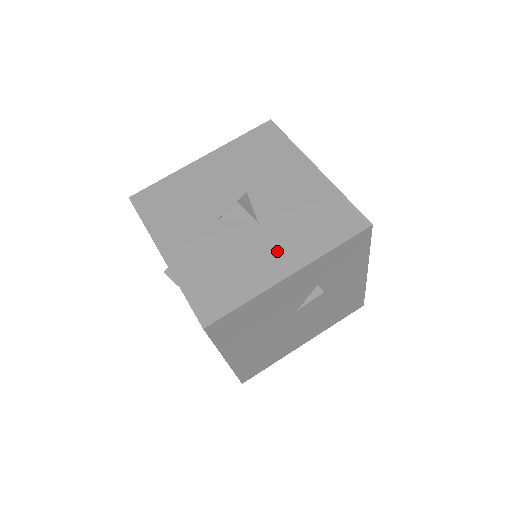
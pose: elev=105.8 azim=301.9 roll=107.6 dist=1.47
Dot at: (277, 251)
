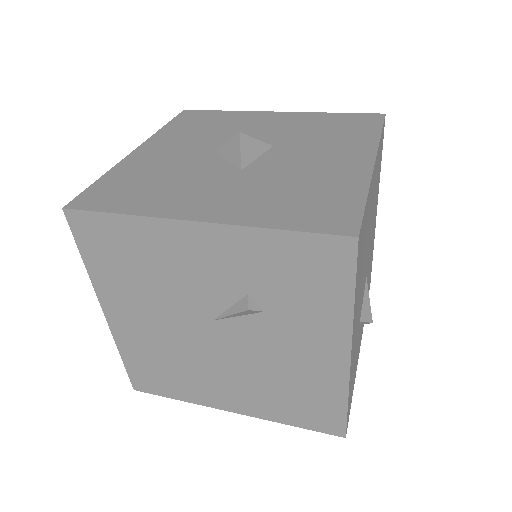
Dot at: (219, 196)
